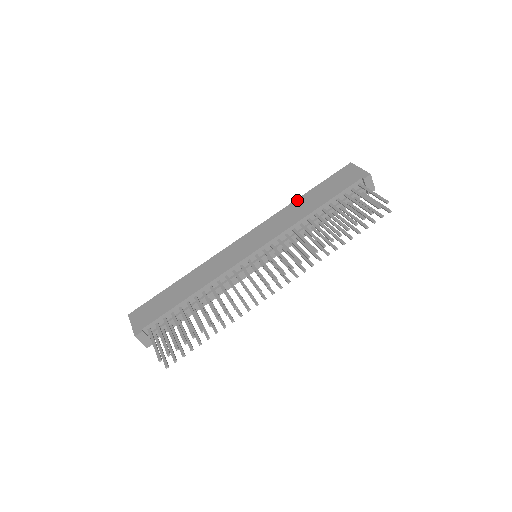
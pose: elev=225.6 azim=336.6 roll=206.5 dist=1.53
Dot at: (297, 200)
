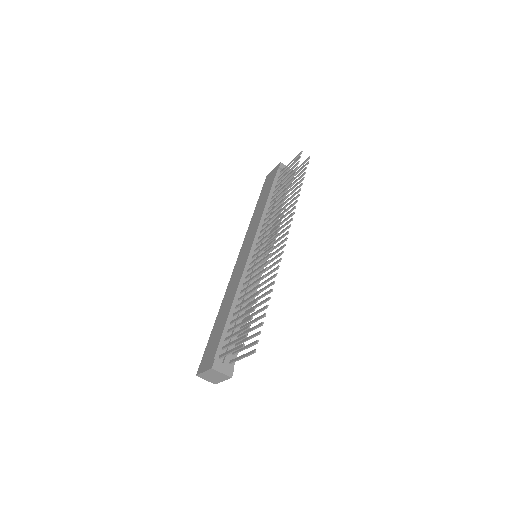
Dot at: (253, 215)
